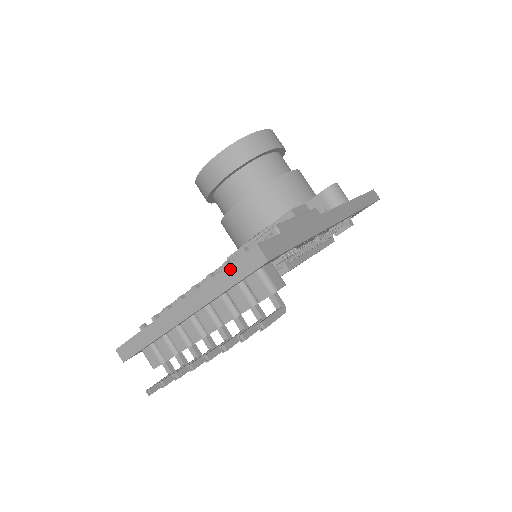
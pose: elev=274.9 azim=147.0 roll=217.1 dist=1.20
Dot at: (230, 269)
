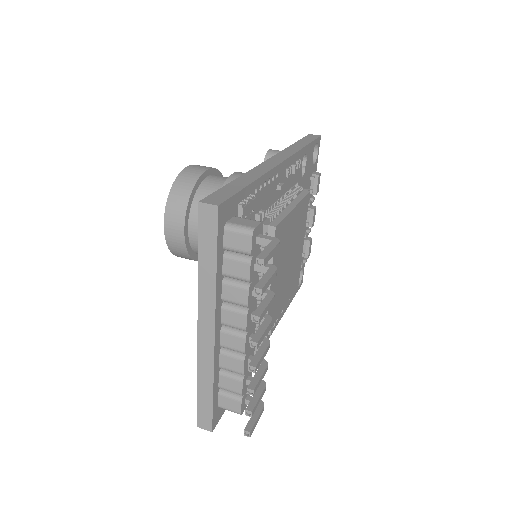
Dot at: (202, 247)
